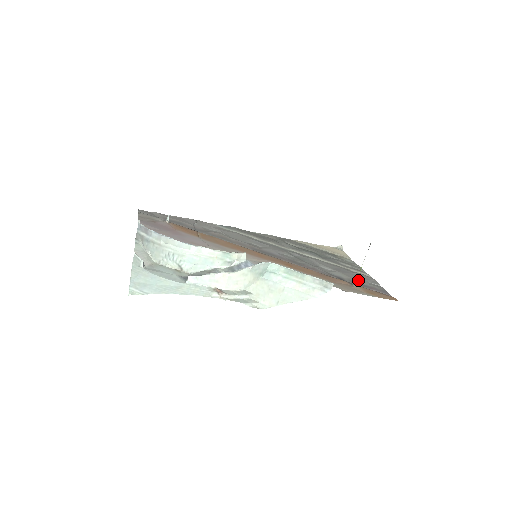
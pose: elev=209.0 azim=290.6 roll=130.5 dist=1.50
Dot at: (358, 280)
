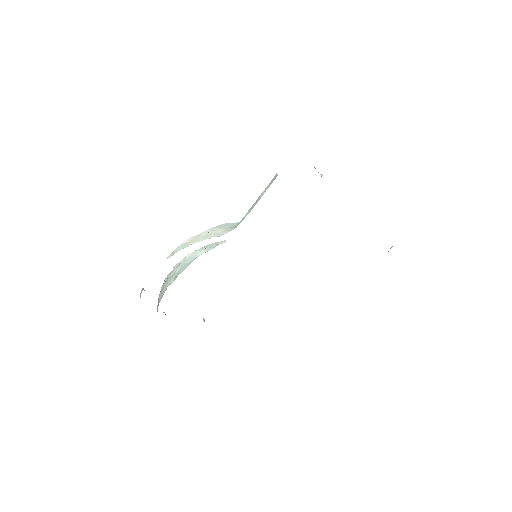
Dot at: occluded
